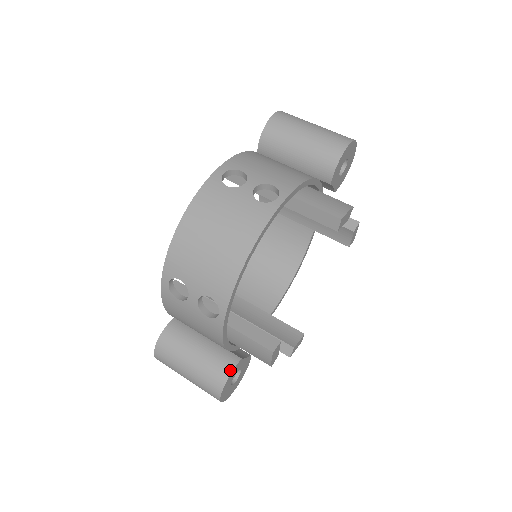
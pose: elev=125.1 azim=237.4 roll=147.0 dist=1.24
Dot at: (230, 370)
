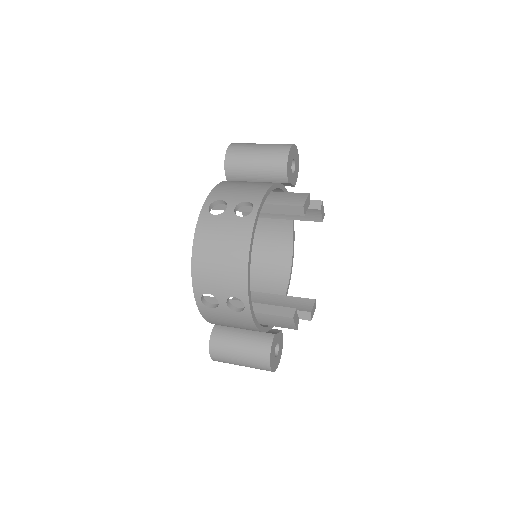
Dot at: (270, 345)
